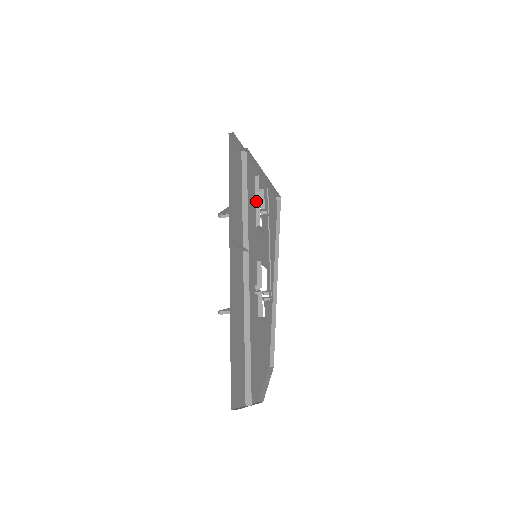
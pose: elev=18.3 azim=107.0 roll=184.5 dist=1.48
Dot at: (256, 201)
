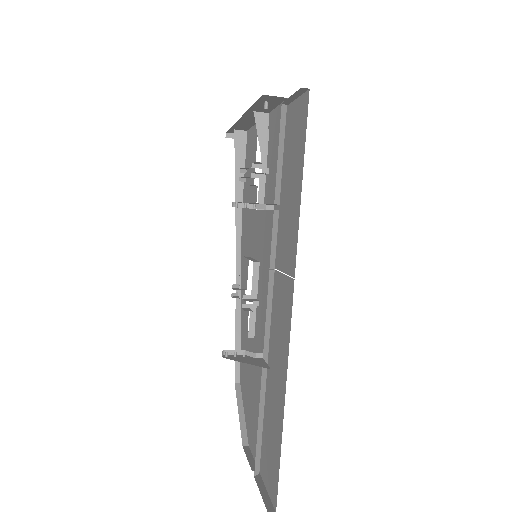
Dot at: (265, 173)
